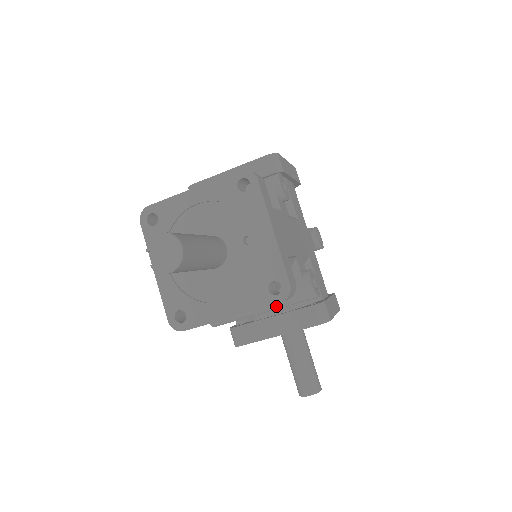
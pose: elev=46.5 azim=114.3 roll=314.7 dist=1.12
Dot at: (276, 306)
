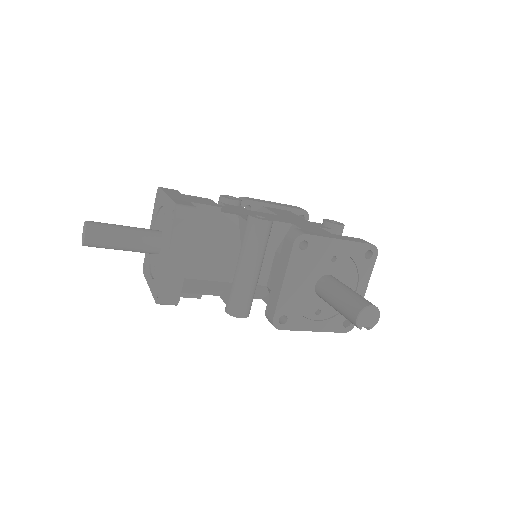
Dot at: (248, 255)
